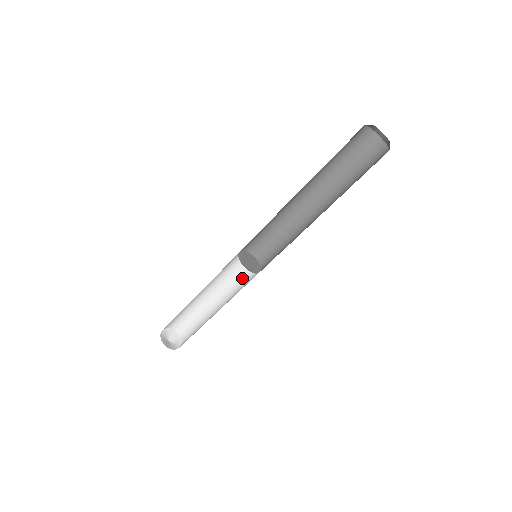
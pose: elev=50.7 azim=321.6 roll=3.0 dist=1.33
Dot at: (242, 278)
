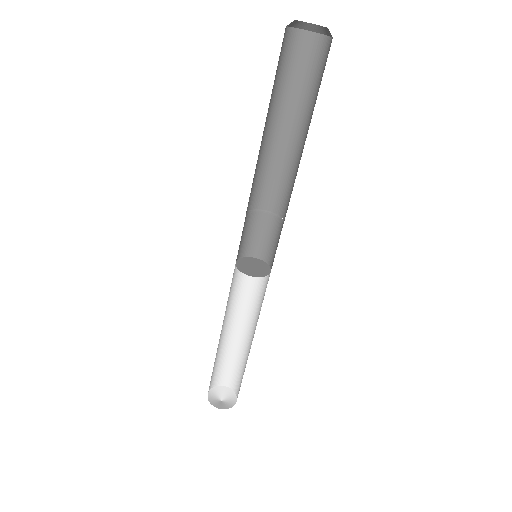
Dot at: (257, 289)
